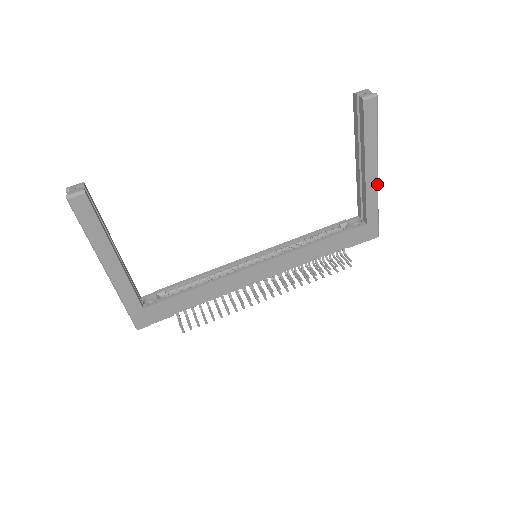
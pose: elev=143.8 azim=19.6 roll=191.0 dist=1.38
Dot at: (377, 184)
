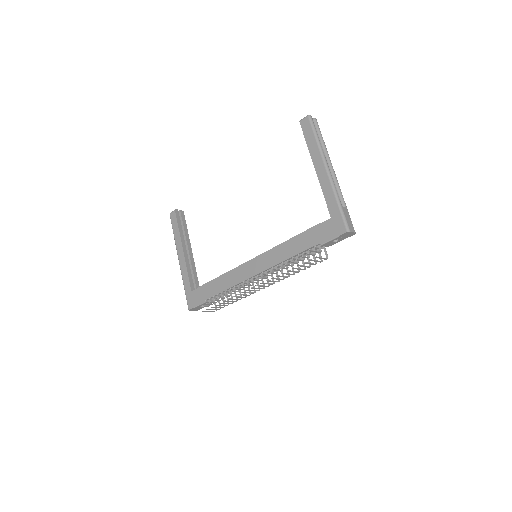
Dot at: (329, 179)
